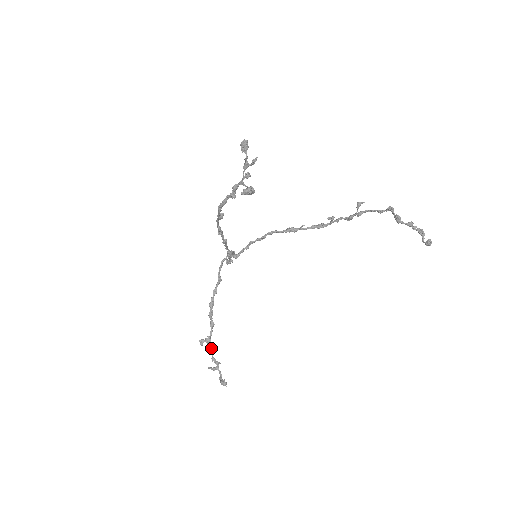
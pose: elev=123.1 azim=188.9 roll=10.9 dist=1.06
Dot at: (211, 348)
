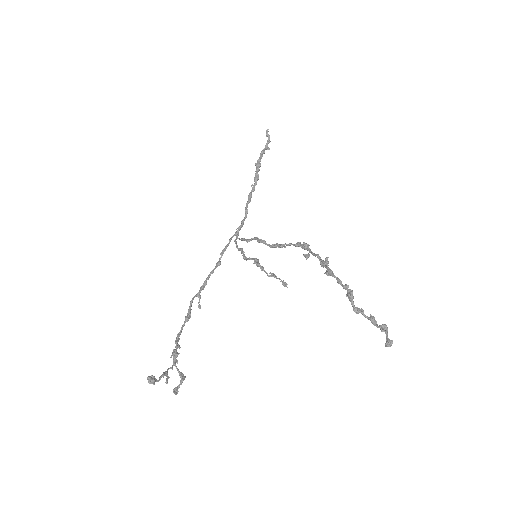
Dot at: occluded
